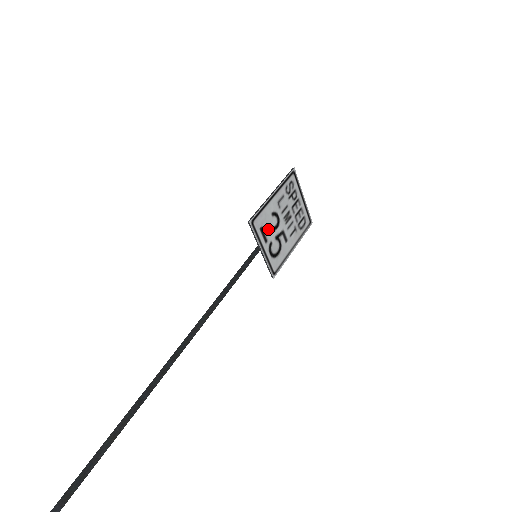
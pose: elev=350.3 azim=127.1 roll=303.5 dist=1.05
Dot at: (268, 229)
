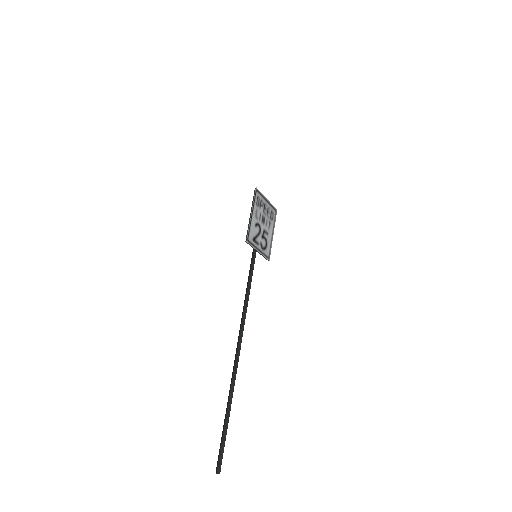
Dot at: (256, 236)
